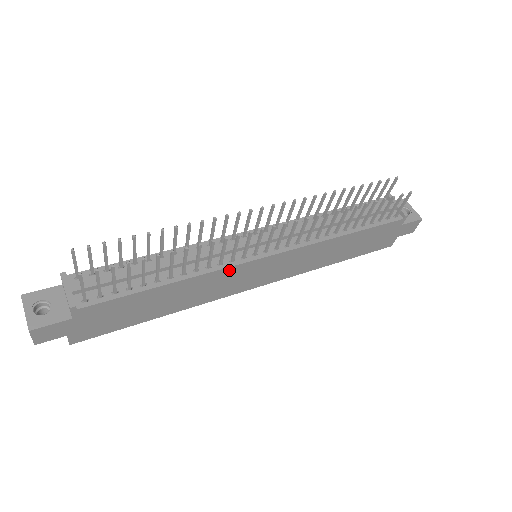
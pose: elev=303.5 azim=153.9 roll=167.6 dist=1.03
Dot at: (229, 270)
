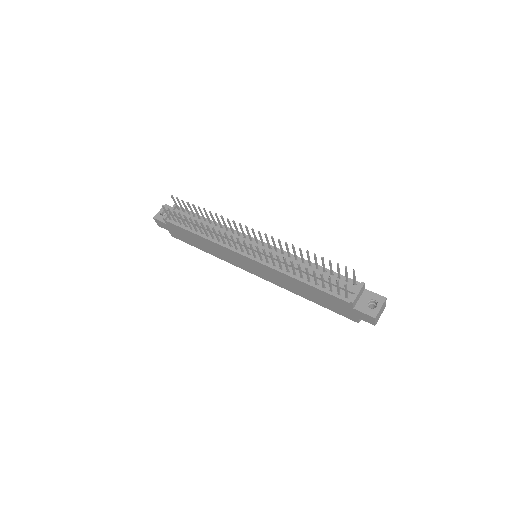
Dot at: (228, 250)
